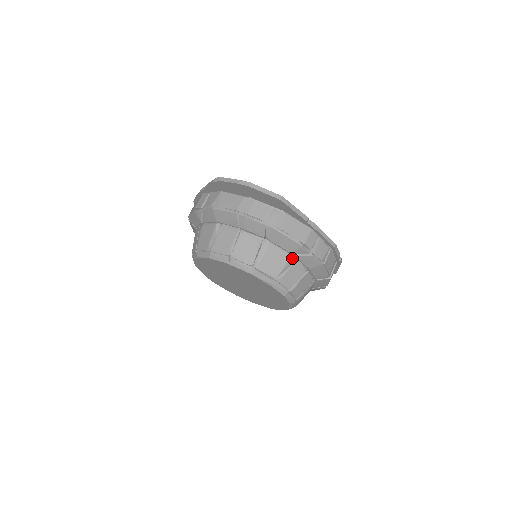
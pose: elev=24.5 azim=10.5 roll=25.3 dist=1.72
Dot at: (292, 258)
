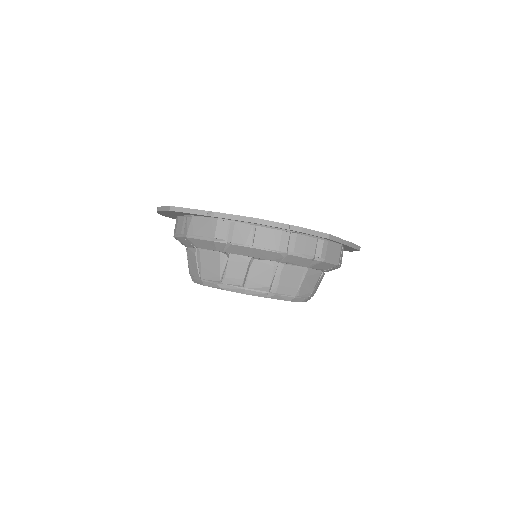
Dot at: (223, 255)
